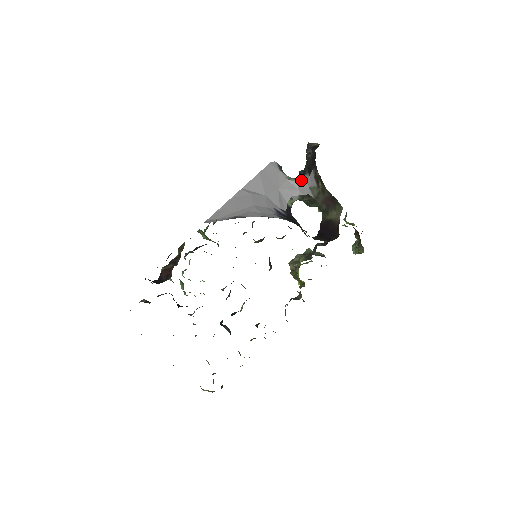
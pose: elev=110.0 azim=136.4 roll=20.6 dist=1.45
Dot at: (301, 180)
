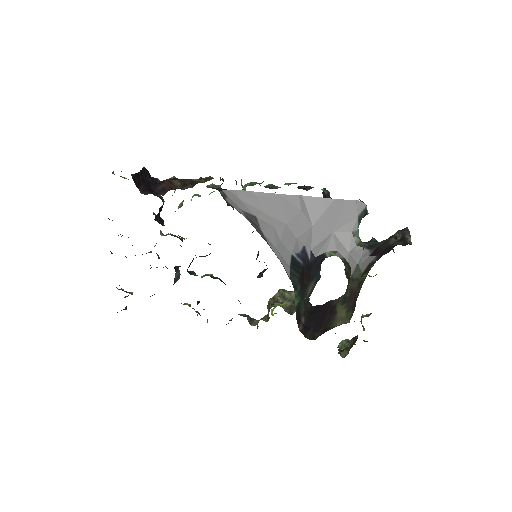
Dot at: (361, 249)
